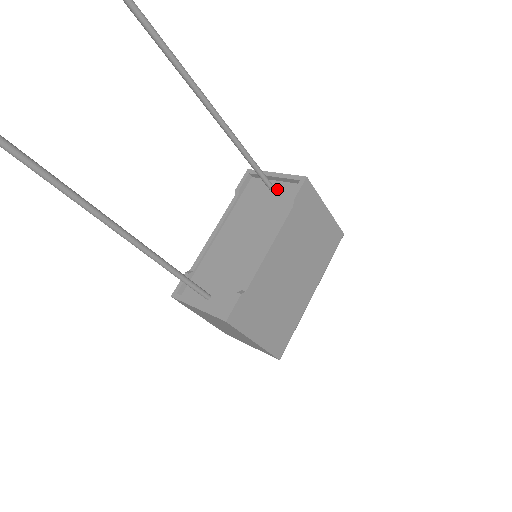
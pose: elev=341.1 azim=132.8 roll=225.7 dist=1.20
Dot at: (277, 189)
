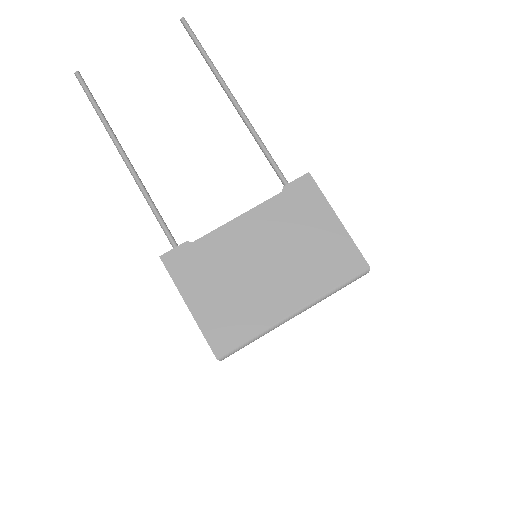
Dot at: occluded
